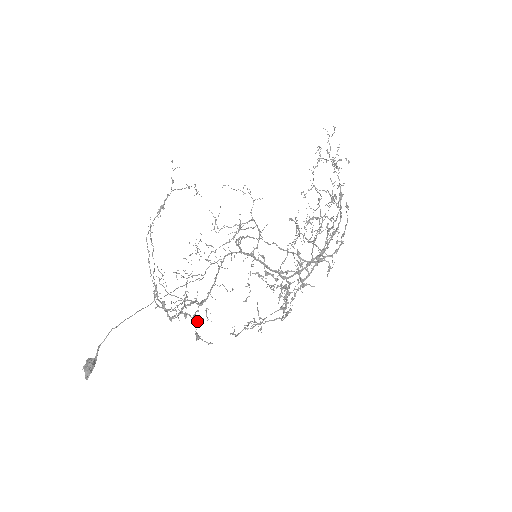
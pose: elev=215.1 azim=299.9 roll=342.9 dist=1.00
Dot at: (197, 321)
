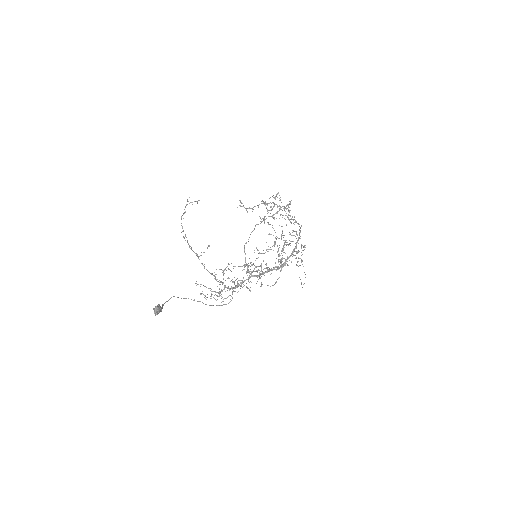
Dot at: occluded
